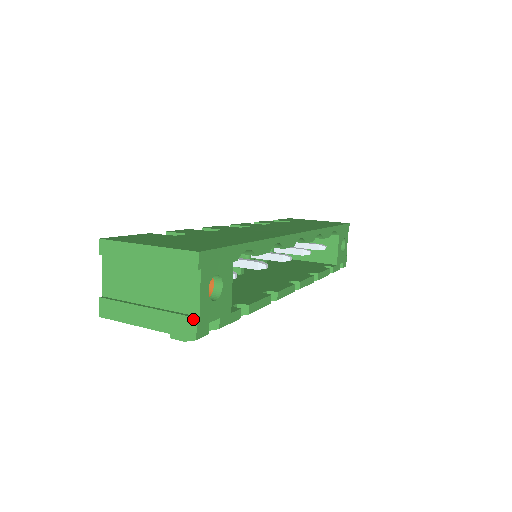
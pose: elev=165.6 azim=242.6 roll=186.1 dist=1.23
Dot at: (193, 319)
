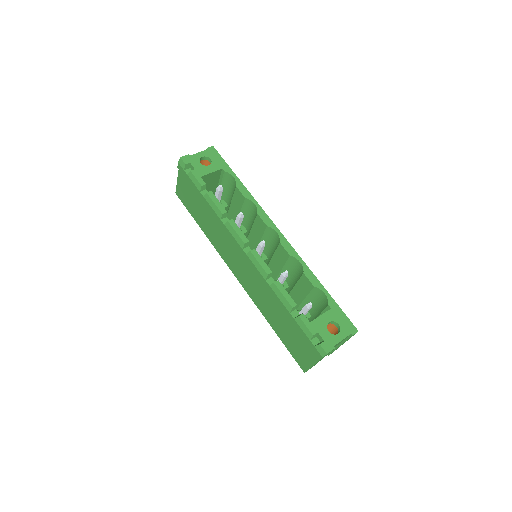
Dot at: (188, 156)
